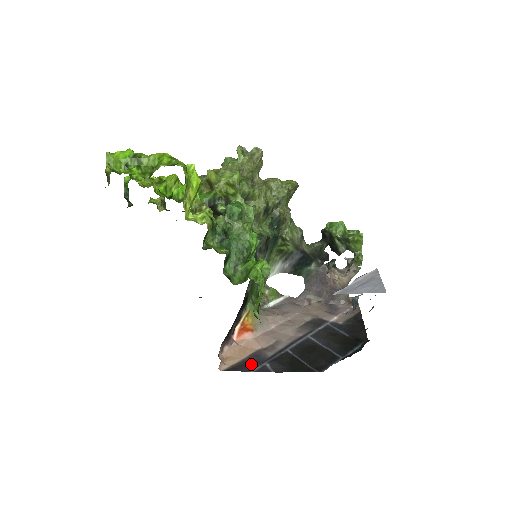
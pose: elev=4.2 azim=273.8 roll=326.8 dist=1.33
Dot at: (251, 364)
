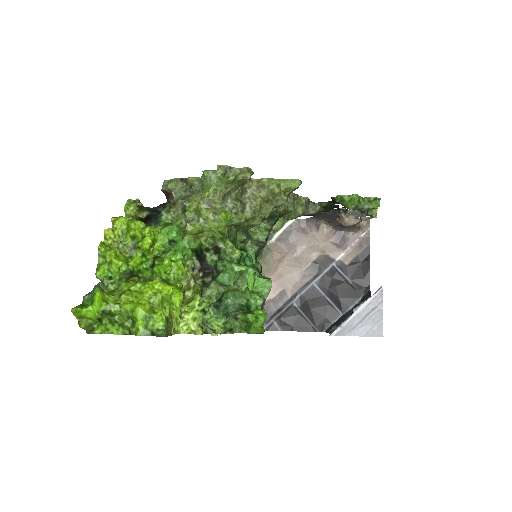
Dot at: occluded
